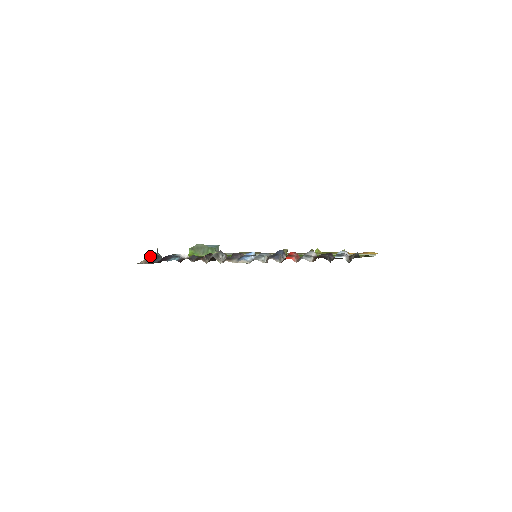
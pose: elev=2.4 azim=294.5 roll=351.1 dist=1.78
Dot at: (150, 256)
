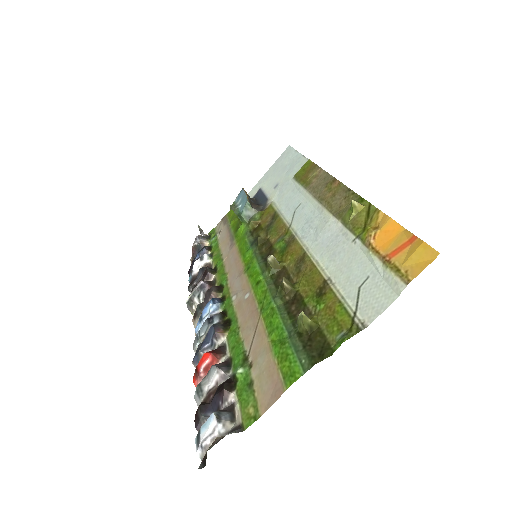
Dot at: (192, 251)
